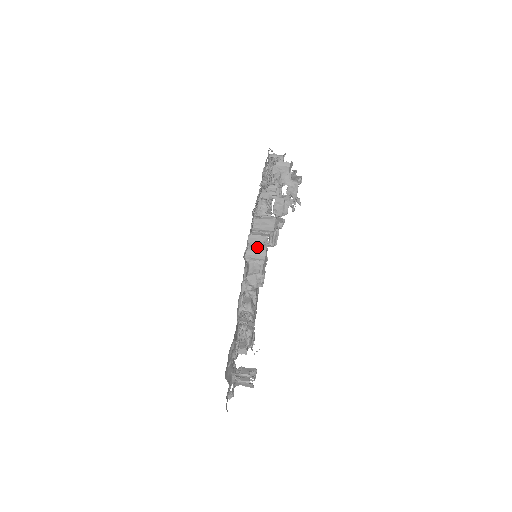
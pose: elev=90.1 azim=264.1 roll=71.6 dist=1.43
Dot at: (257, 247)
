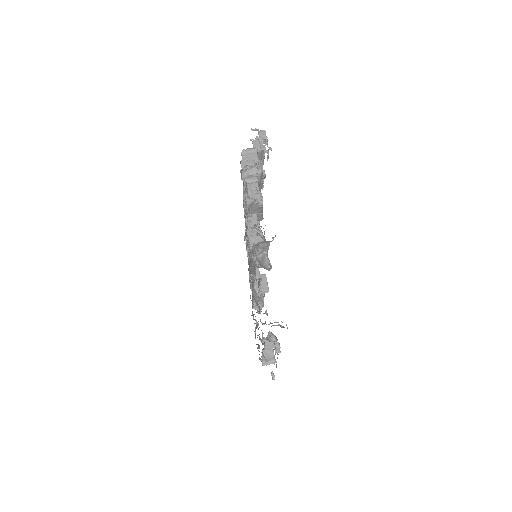
Dot at: (249, 175)
